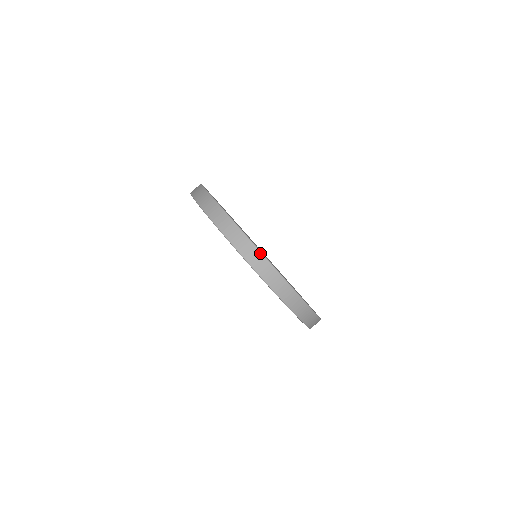
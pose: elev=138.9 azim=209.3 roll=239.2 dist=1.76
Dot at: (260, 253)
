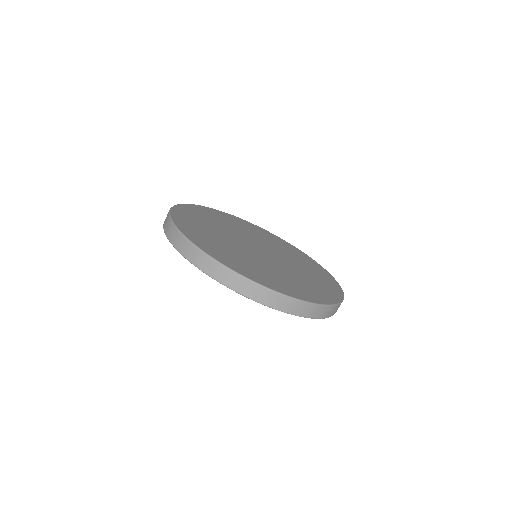
Dot at: (169, 213)
